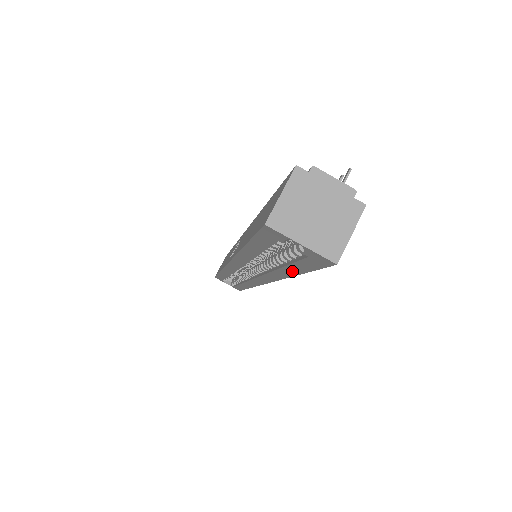
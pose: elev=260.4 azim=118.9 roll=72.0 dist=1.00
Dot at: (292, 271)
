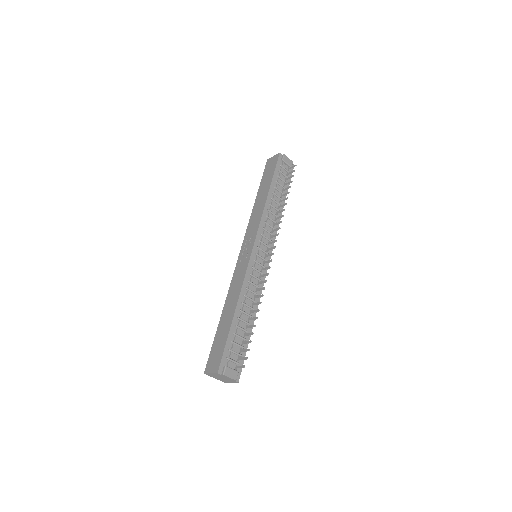
Dot at: occluded
